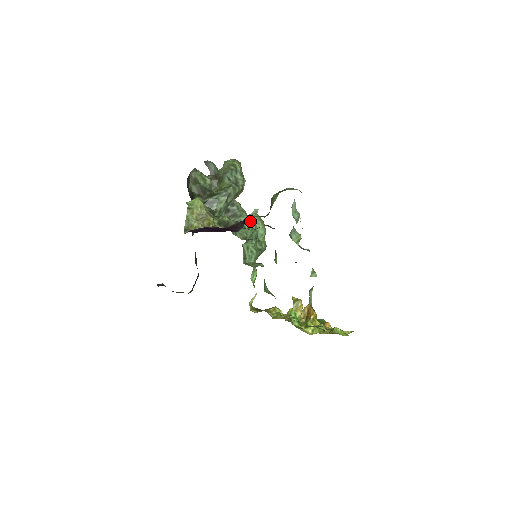
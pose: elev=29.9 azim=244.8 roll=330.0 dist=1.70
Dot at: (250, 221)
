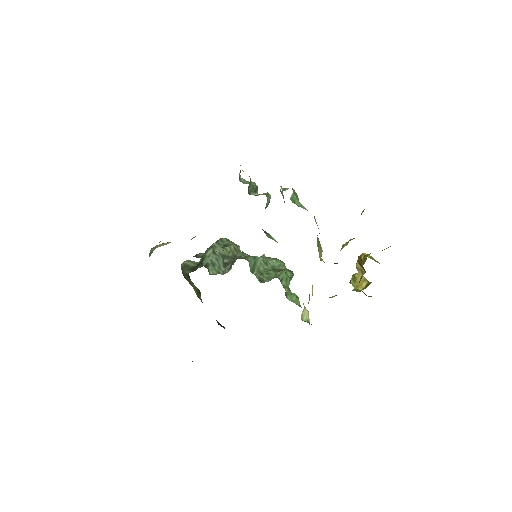
Dot at: occluded
